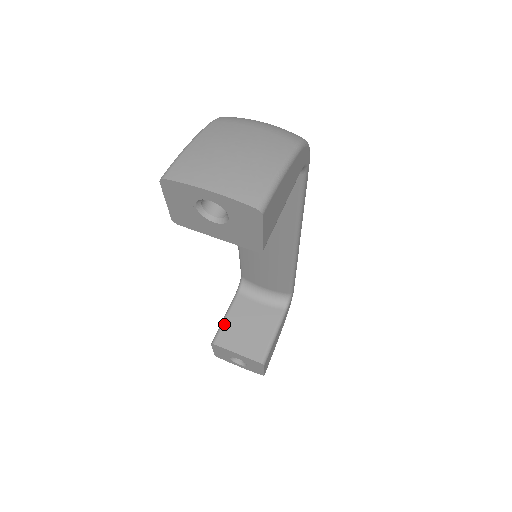
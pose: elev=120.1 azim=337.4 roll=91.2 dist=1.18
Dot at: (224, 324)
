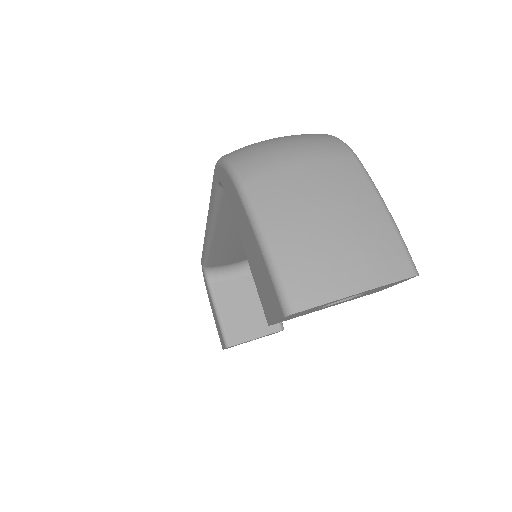
Dot at: (223, 322)
